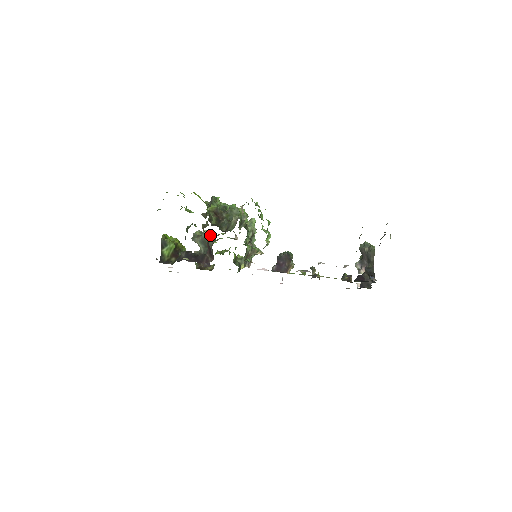
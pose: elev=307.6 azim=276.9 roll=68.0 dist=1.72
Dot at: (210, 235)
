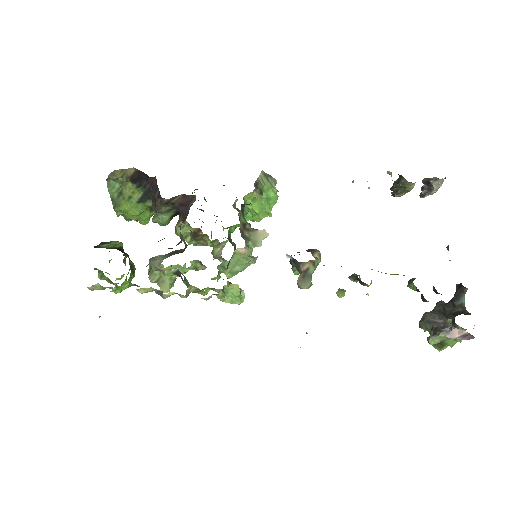
Dot at: occluded
